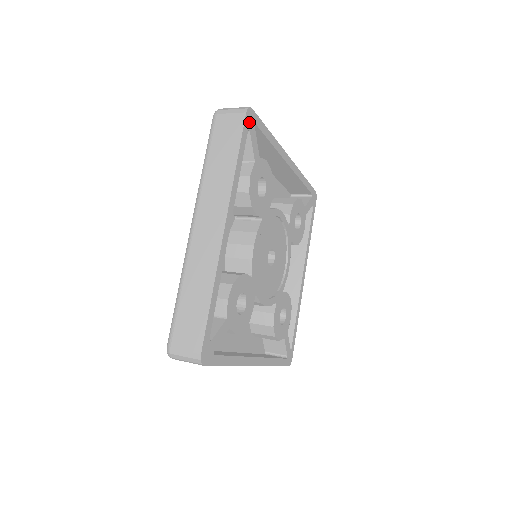
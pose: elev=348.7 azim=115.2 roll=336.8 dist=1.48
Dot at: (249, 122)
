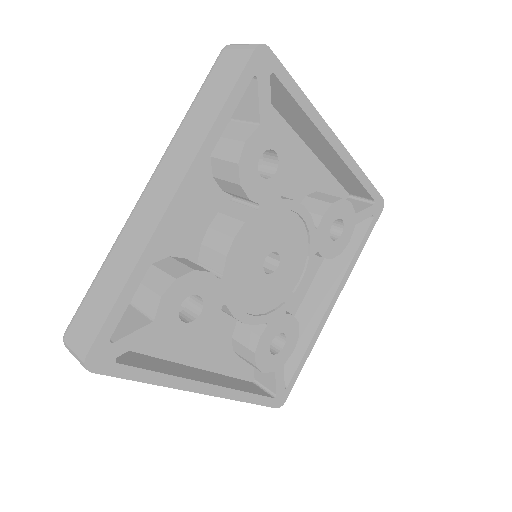
Dot at: (259, 65)
